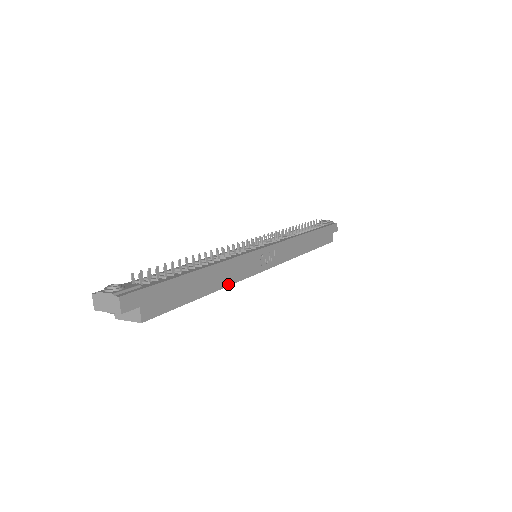
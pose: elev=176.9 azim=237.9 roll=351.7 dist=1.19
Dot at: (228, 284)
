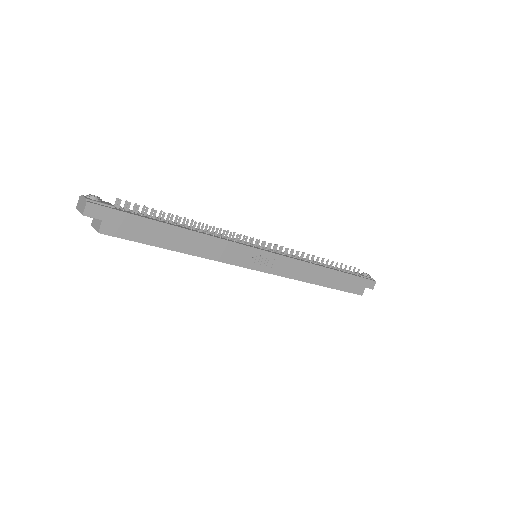
Dot at: (203, 256)
